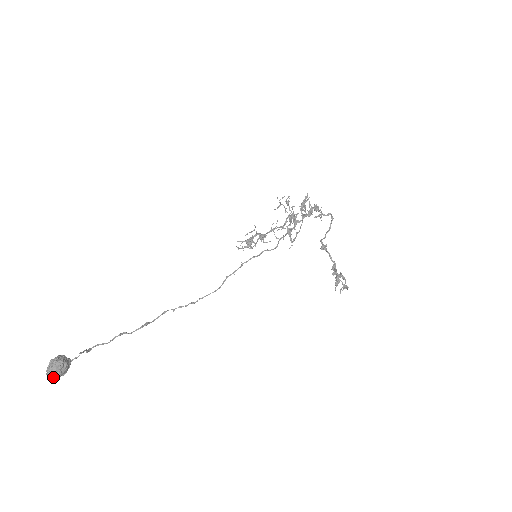
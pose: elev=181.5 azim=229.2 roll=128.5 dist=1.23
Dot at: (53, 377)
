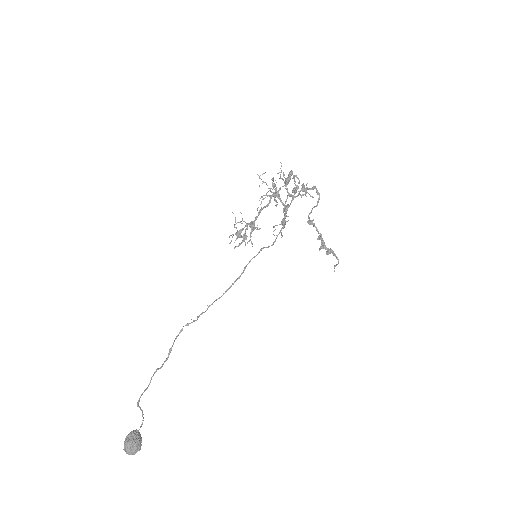
Dot at: (134, 453)
